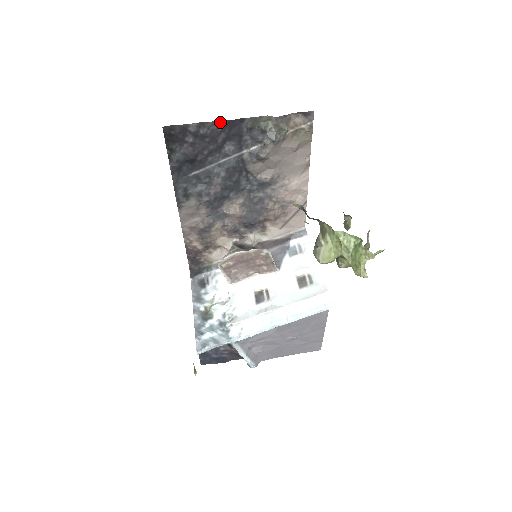
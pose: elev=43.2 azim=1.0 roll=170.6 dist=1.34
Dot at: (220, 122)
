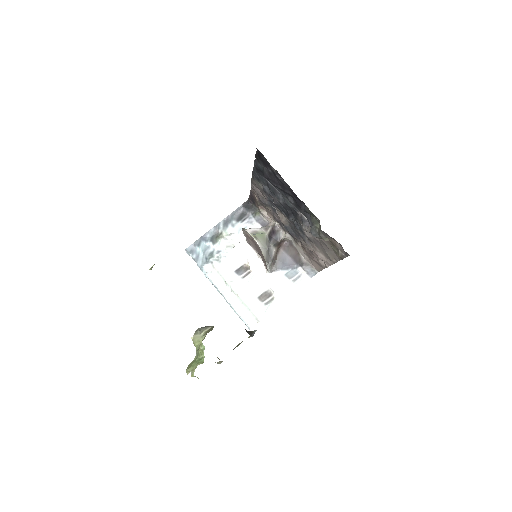
Dot at: occluded
